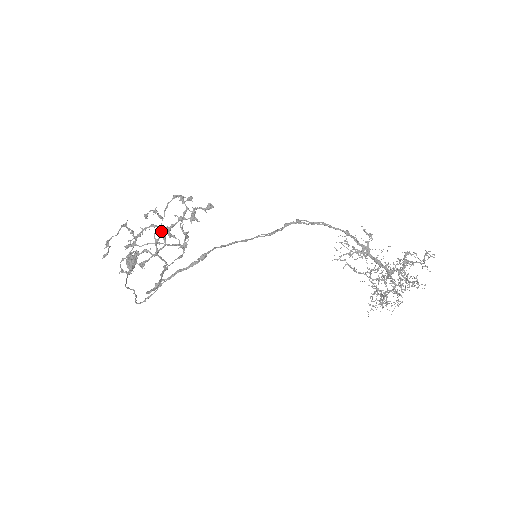
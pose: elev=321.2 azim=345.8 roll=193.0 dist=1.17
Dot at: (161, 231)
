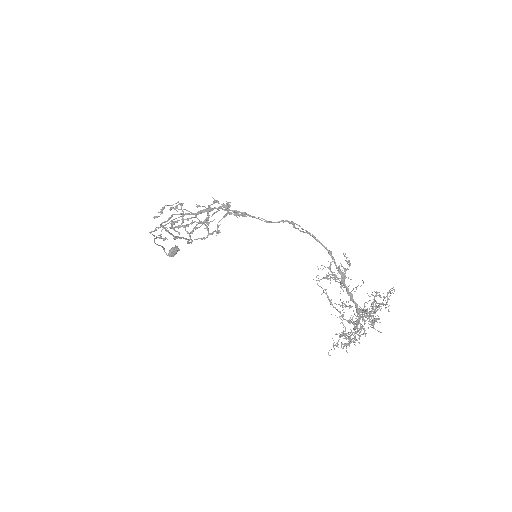
Dot at: occluded
